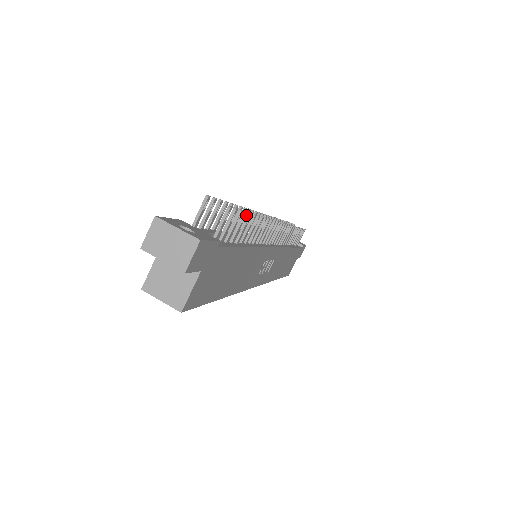
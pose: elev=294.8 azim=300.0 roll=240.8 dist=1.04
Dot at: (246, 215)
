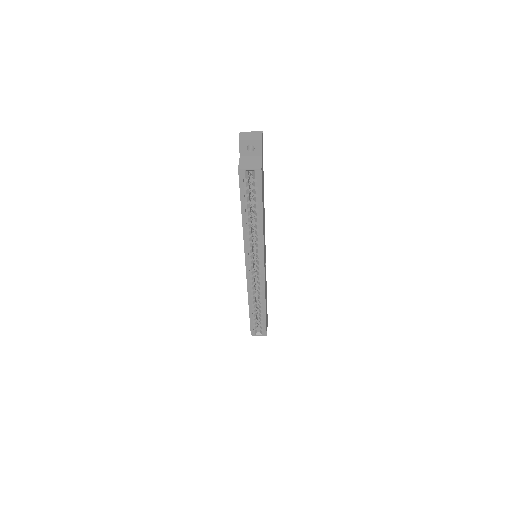
Dot at: occluded
